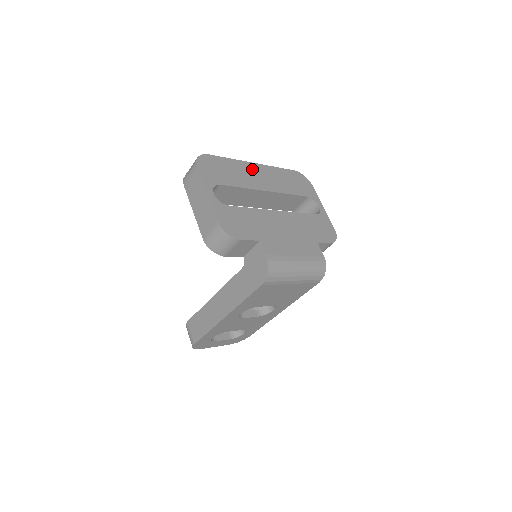
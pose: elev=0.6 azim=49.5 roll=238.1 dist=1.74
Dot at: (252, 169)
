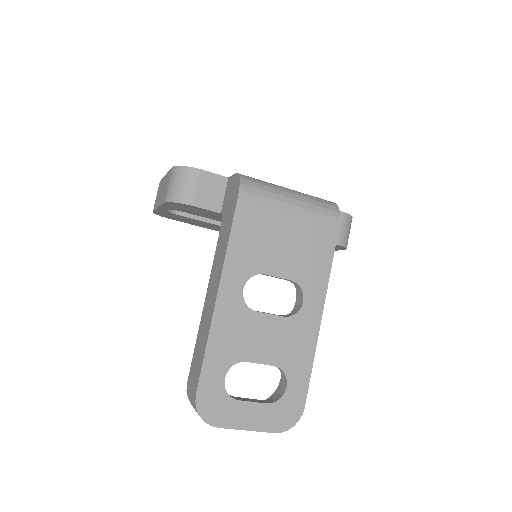
Dot at: occluded
